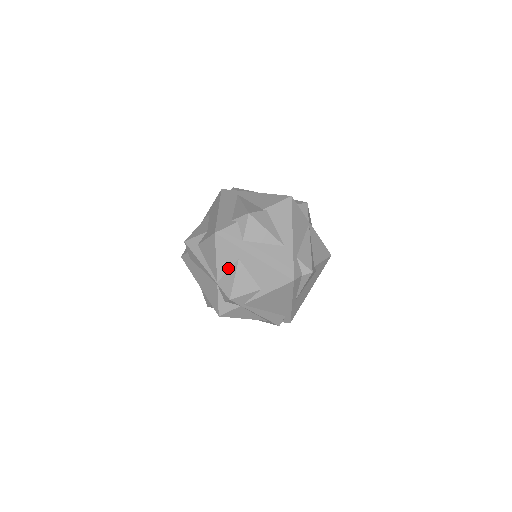
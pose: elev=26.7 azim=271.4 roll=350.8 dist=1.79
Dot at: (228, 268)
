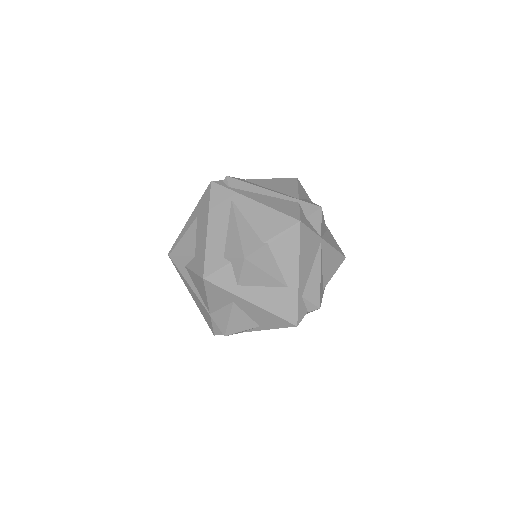
Dot at: (221, 306)
